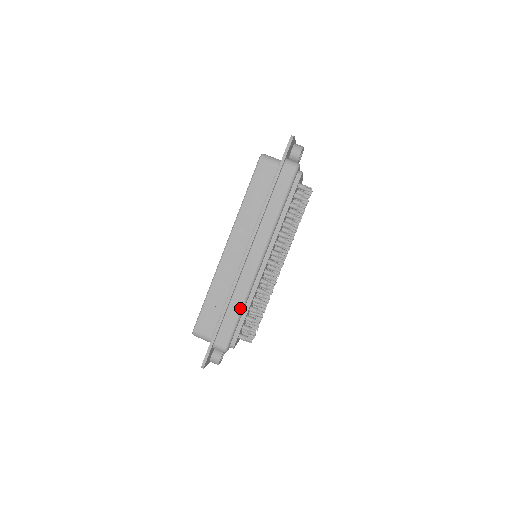
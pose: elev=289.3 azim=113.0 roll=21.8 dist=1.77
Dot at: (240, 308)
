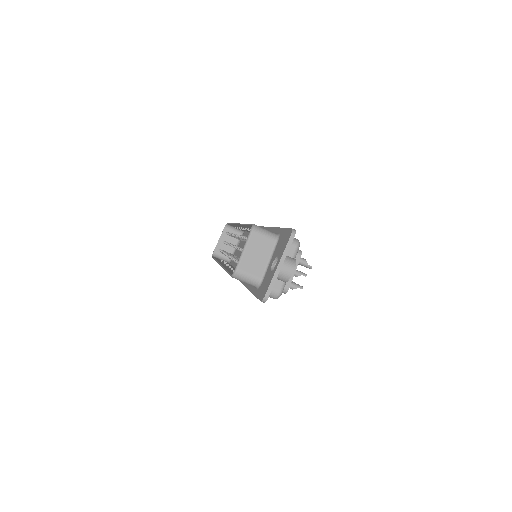
Dot at: occluded
